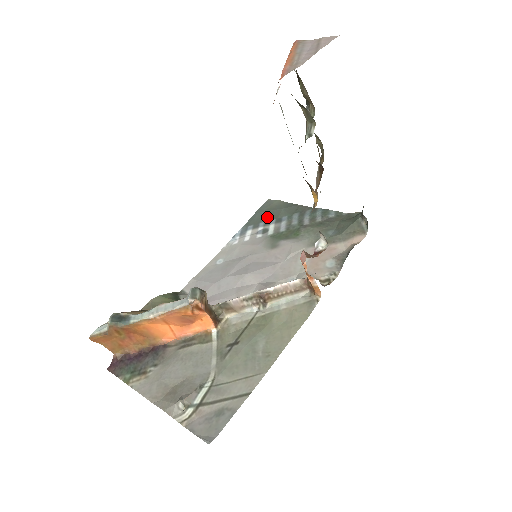
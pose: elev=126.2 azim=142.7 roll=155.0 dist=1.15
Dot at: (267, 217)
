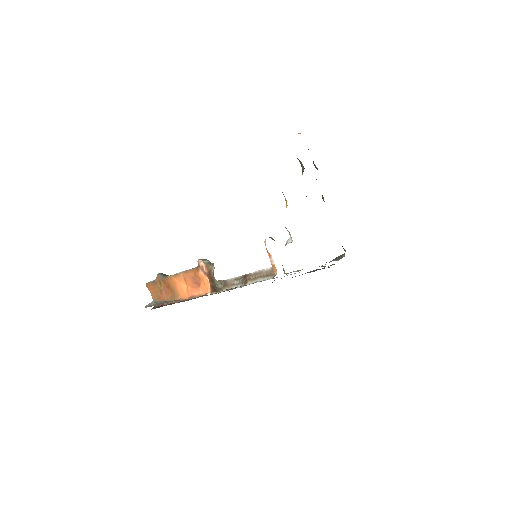
Dot at: occluded
